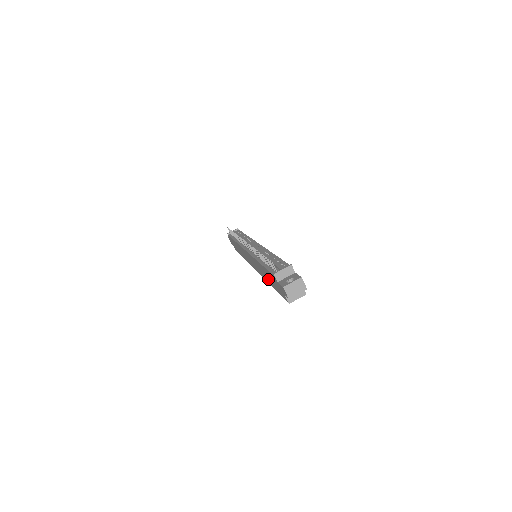
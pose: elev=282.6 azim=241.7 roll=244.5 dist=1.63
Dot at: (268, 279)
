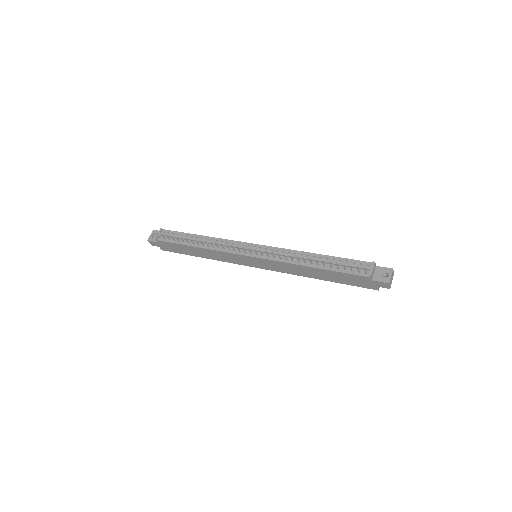
Dot at: (323, 276)
